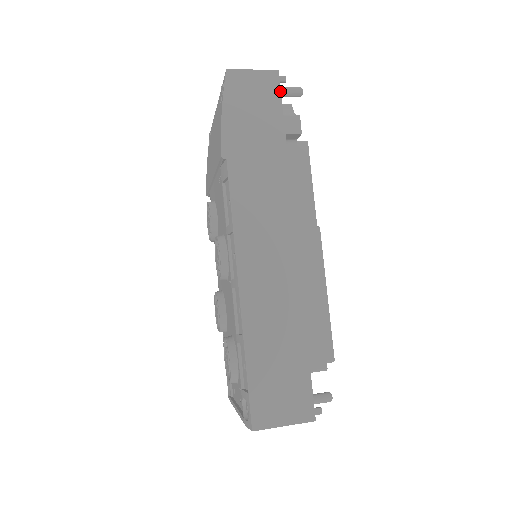
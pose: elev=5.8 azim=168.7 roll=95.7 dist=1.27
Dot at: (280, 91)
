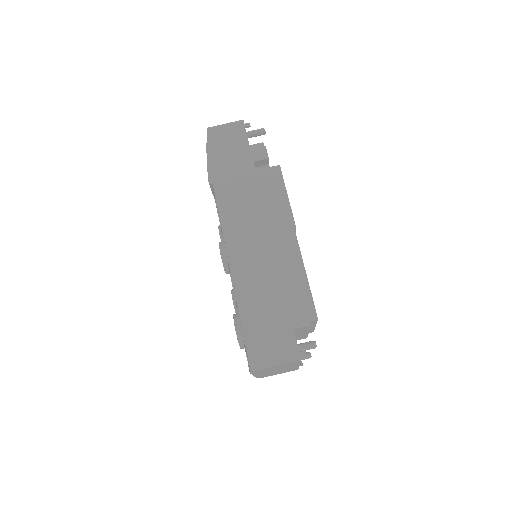
Dot at: (246, 133)
